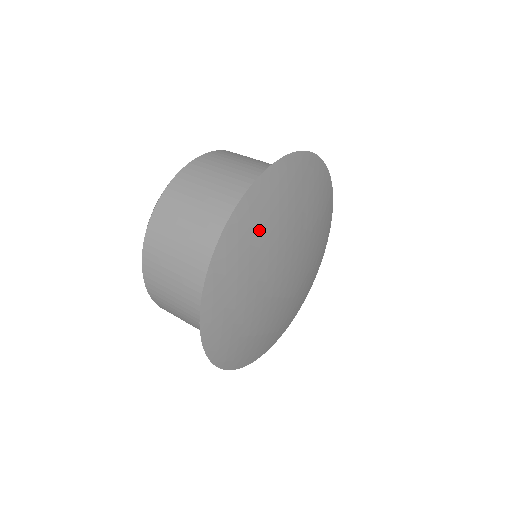
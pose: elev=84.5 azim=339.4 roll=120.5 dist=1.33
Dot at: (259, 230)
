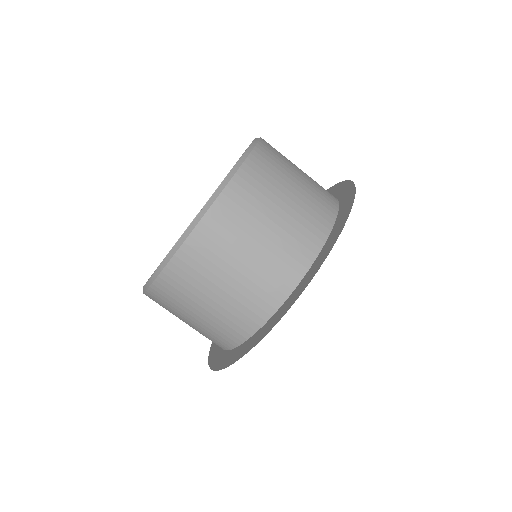
Dot at: occluded
